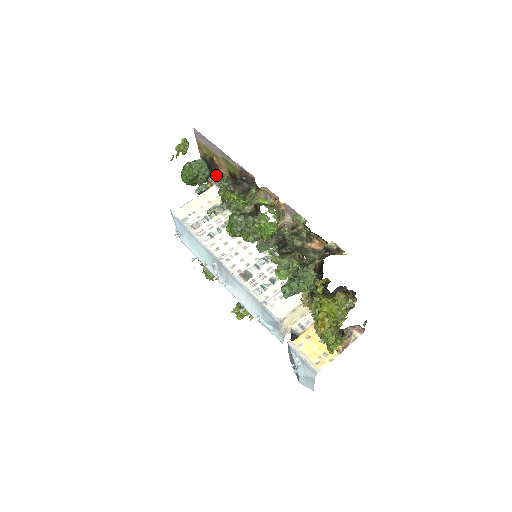
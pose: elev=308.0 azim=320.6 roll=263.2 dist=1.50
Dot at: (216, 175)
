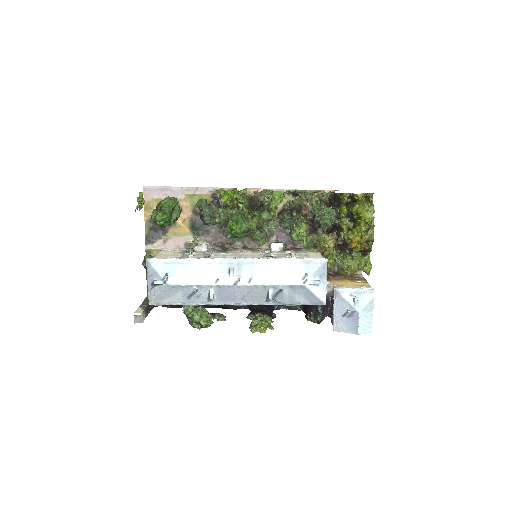
Dot at: (168, 231)
